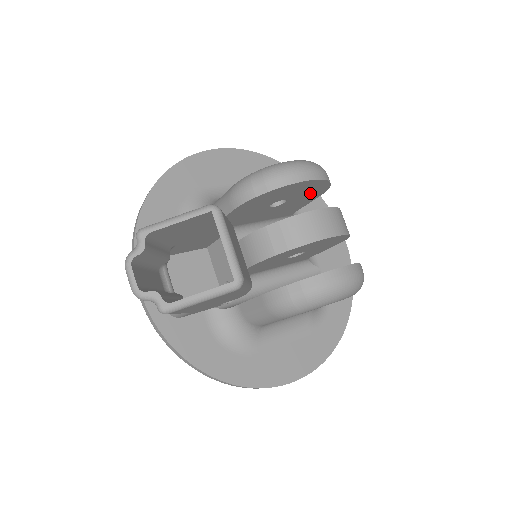
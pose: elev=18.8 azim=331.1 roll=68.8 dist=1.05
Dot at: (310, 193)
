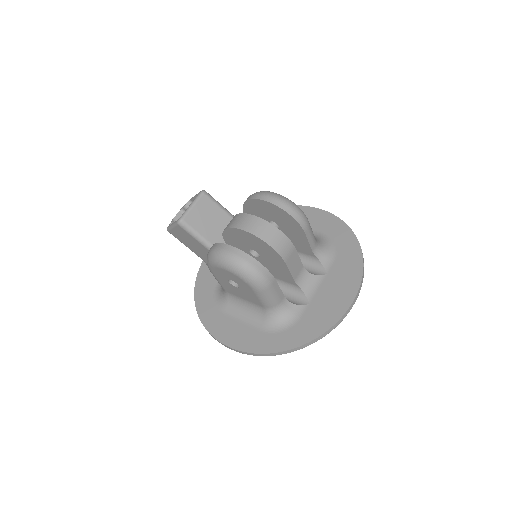
Dot at: (288, 222)
